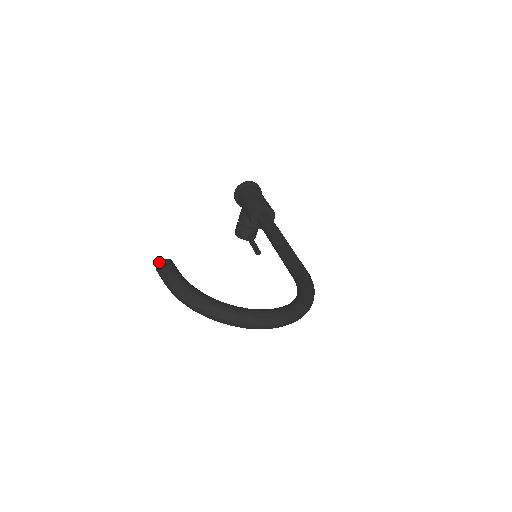
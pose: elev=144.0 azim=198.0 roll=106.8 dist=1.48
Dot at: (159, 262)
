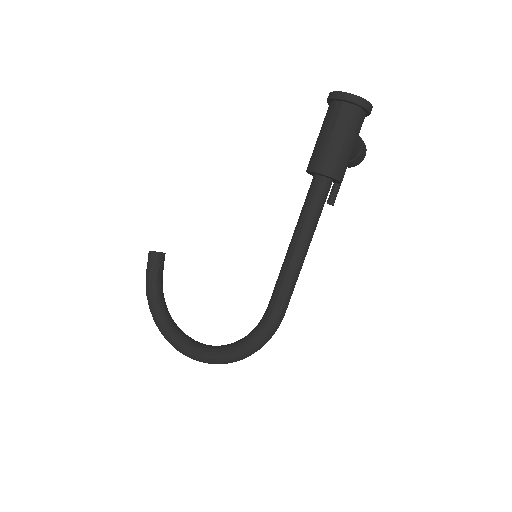
Dot at: occluded
